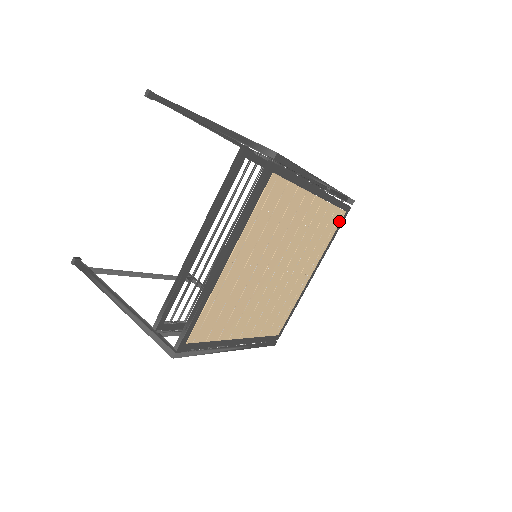
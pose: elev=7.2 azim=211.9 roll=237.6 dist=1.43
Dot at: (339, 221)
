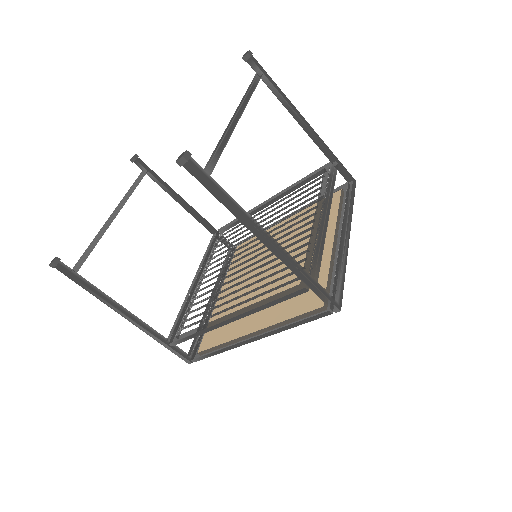
Dot at: occluded
